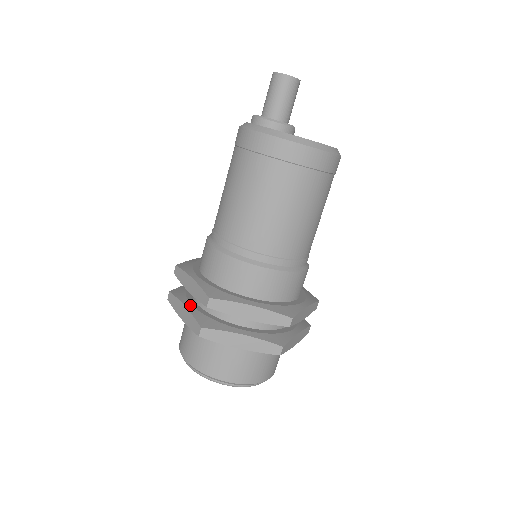
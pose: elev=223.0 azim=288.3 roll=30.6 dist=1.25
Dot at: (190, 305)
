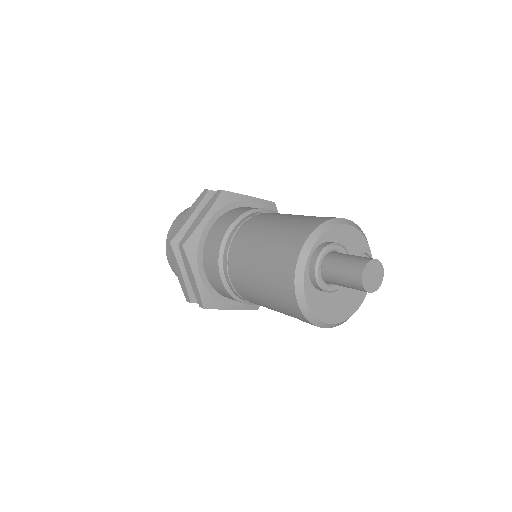
Dot at: (186, 274)
